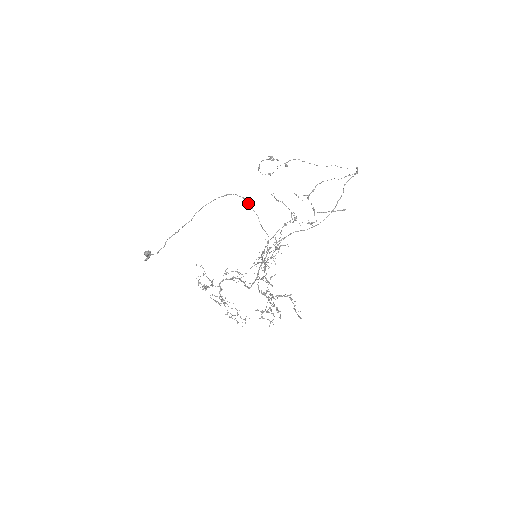
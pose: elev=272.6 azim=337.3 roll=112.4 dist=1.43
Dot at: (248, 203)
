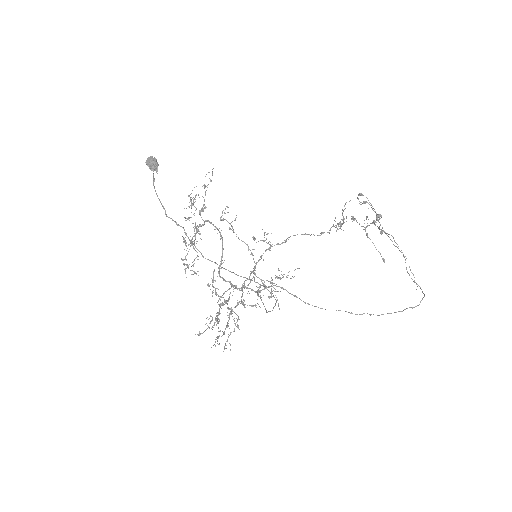
Dot at: occluded
